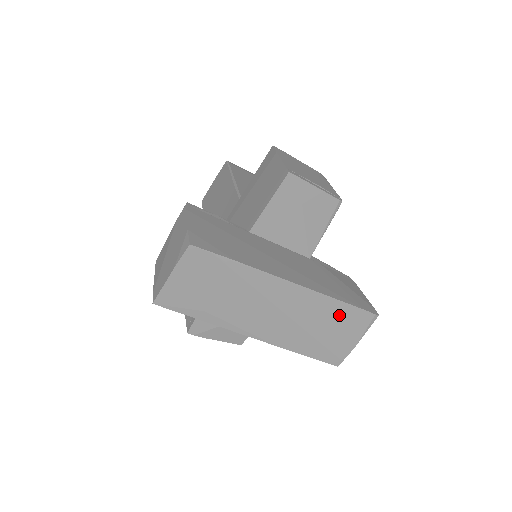
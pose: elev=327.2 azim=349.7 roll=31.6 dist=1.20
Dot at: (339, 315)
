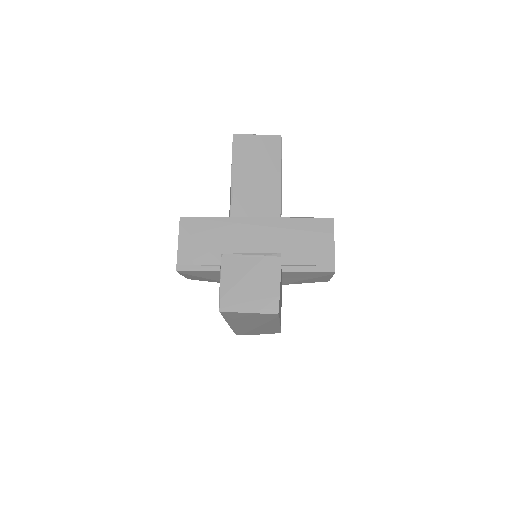
Dot at: (271, 331)
